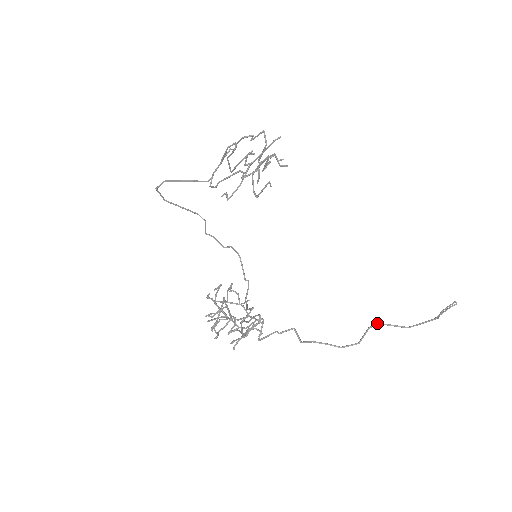
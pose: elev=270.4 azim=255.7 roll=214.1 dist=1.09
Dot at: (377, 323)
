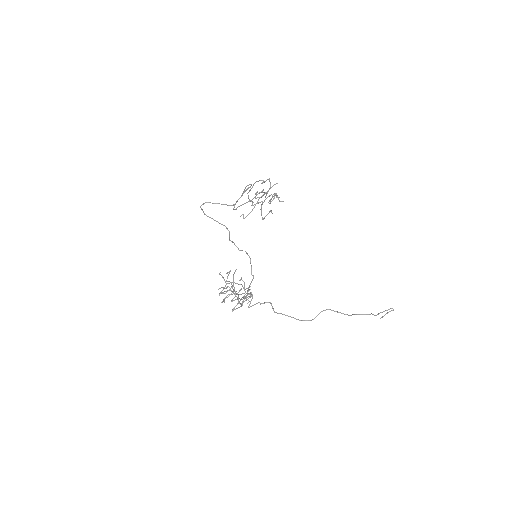
Dot at: (327, 309)
